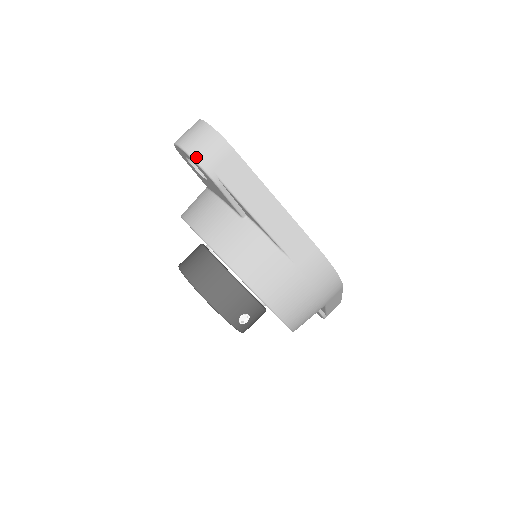
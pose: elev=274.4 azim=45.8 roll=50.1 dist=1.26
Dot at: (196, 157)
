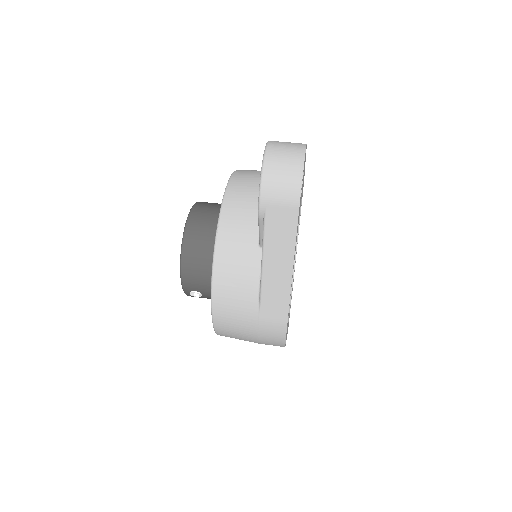
Dot at: (264, 183)
